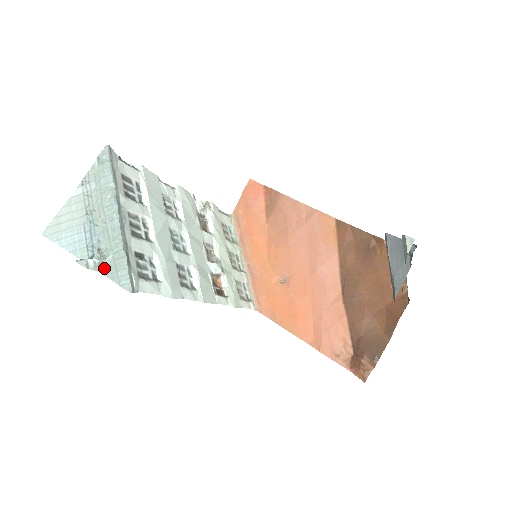
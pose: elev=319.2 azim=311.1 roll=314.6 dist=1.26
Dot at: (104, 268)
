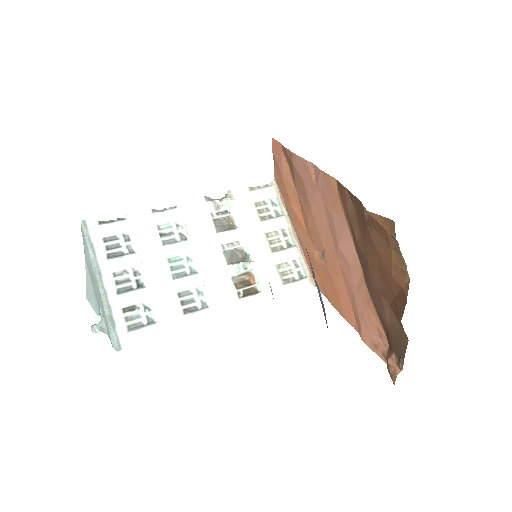
Dot at: (105, 330)
